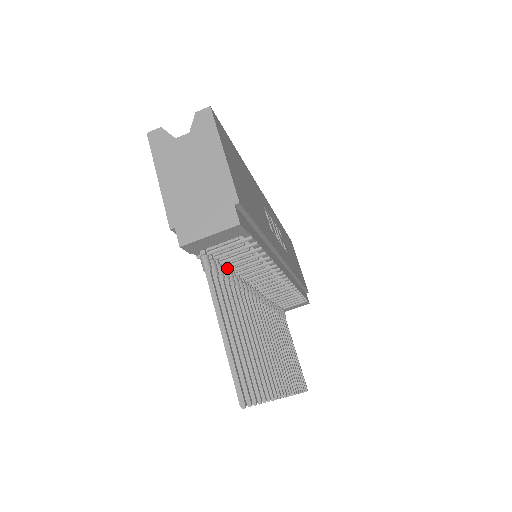
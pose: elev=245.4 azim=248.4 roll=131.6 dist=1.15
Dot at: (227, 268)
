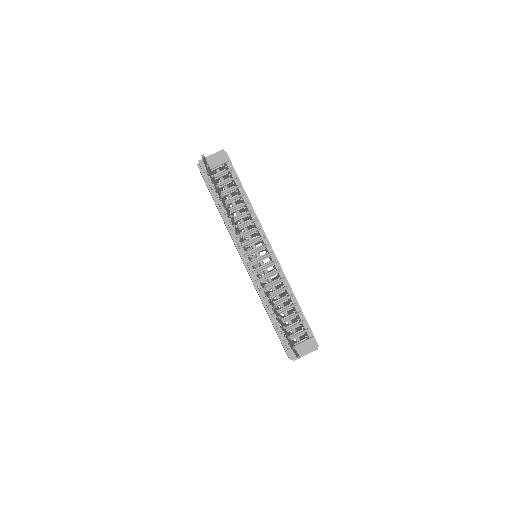
Dot at: occluded
